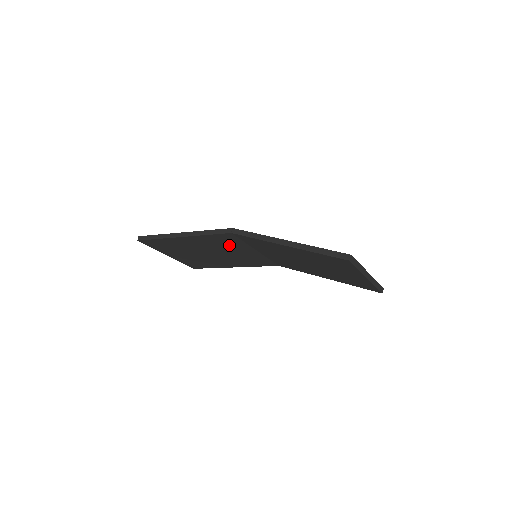
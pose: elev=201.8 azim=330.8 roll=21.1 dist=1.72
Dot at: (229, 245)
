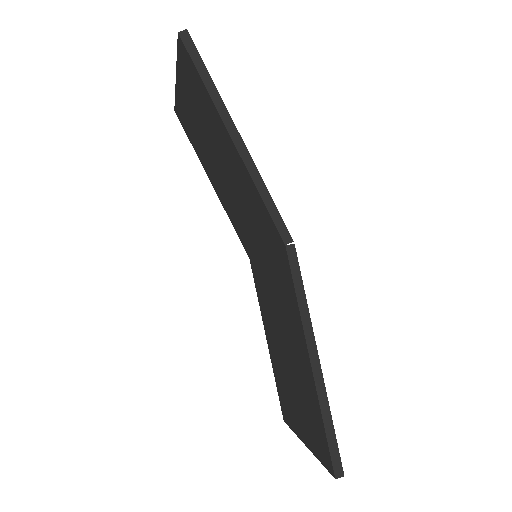
Dot at: (255, 216)
